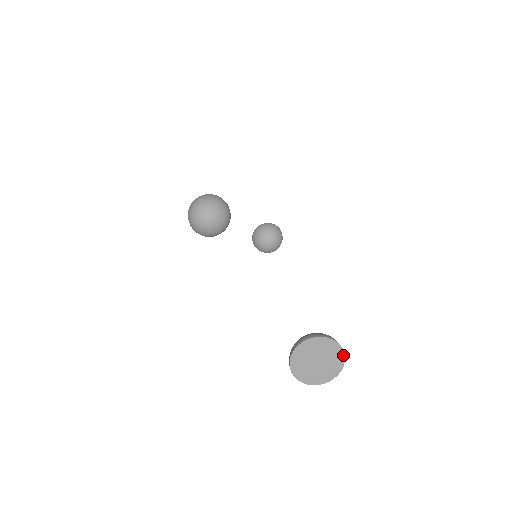
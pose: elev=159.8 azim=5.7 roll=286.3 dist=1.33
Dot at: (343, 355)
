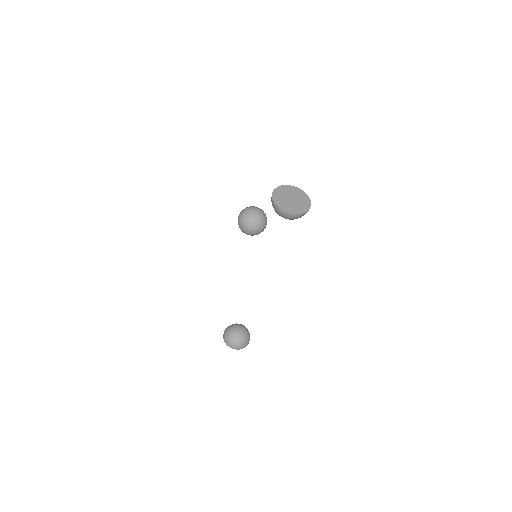
Dot at: (308, 208)
